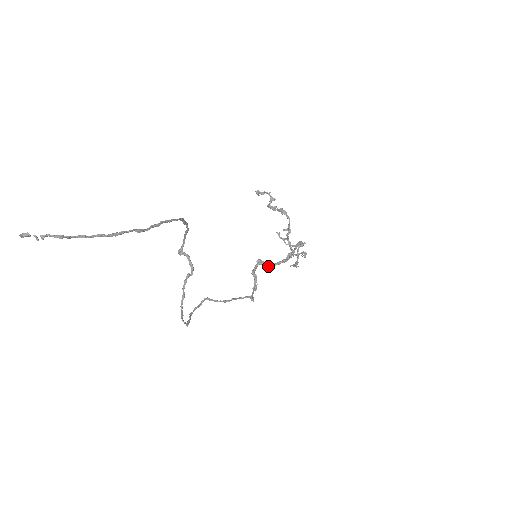
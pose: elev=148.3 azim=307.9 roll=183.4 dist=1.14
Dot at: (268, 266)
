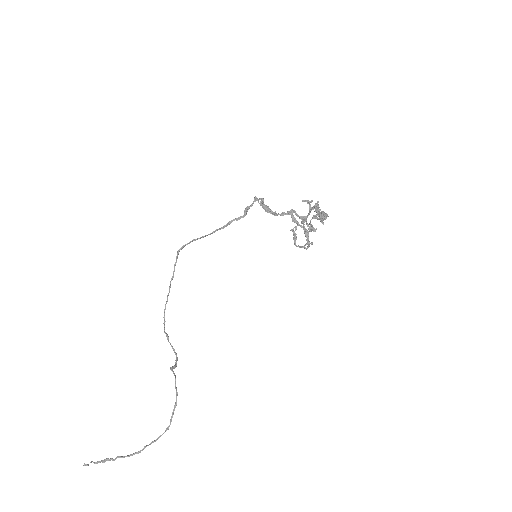
Dot at: (276, 214)
